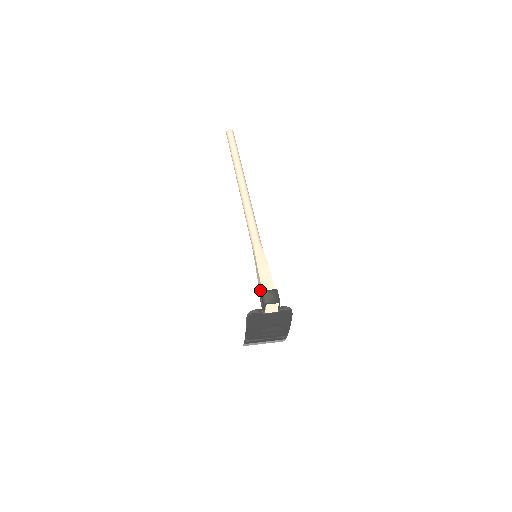
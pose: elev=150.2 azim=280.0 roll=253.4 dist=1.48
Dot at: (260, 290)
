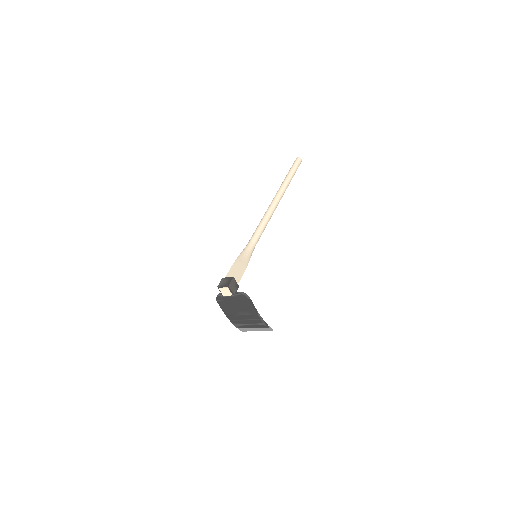
Dot at: occluded
